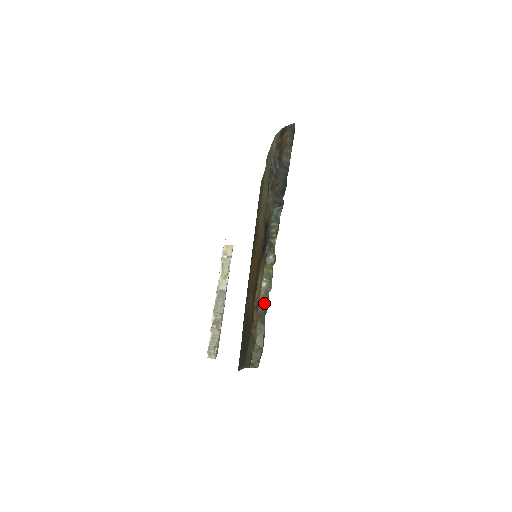
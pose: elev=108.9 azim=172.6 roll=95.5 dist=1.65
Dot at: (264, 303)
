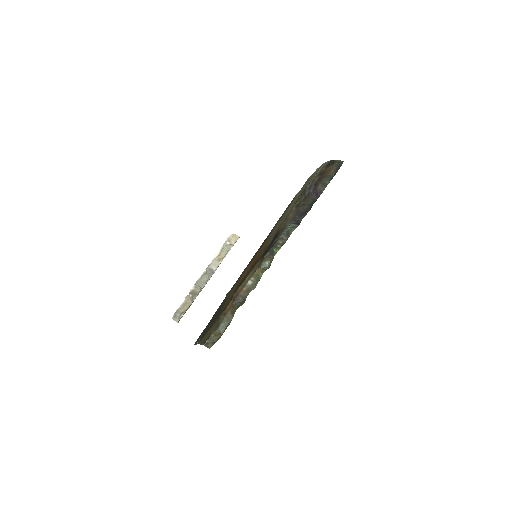
Dot at: (242, 298)
